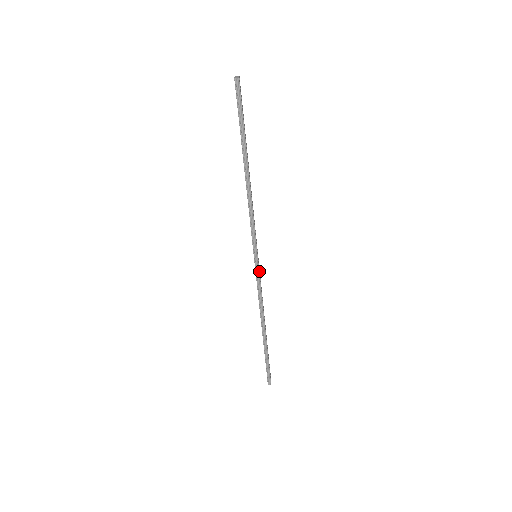
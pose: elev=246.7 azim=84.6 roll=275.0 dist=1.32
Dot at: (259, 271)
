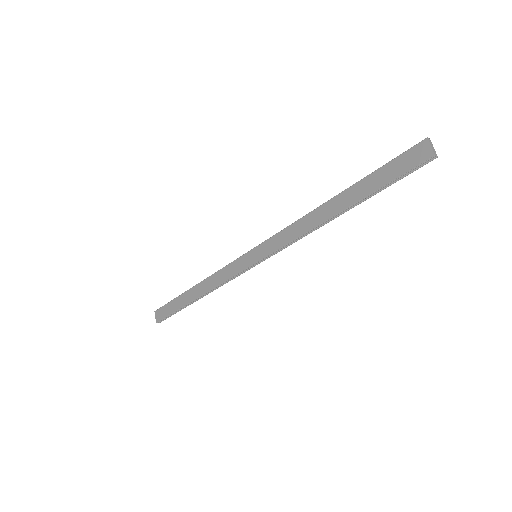
Dot at: (246, 267)
